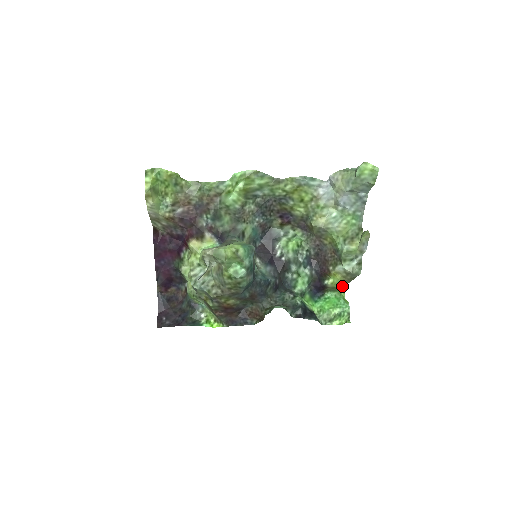
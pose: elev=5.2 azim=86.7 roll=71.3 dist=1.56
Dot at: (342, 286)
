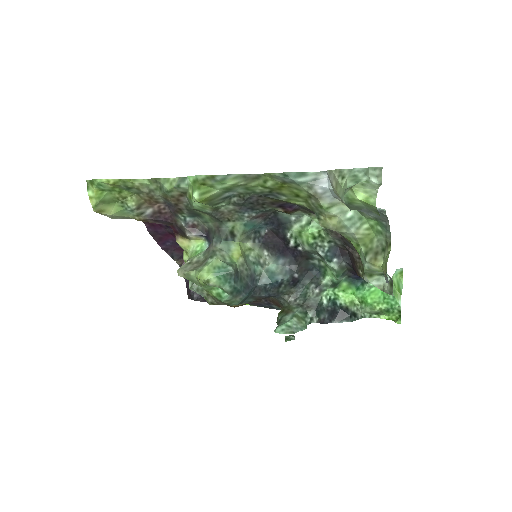
Dot at: occluded
